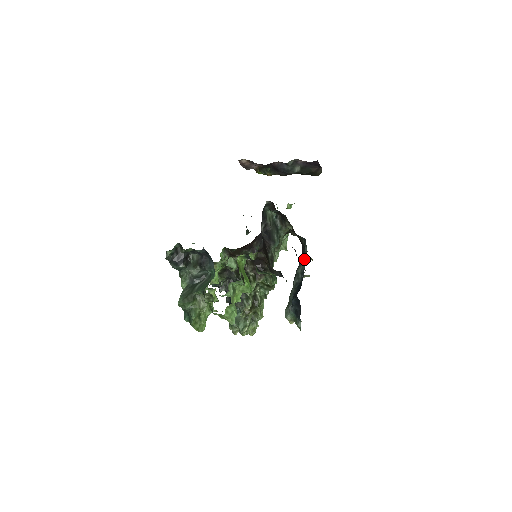
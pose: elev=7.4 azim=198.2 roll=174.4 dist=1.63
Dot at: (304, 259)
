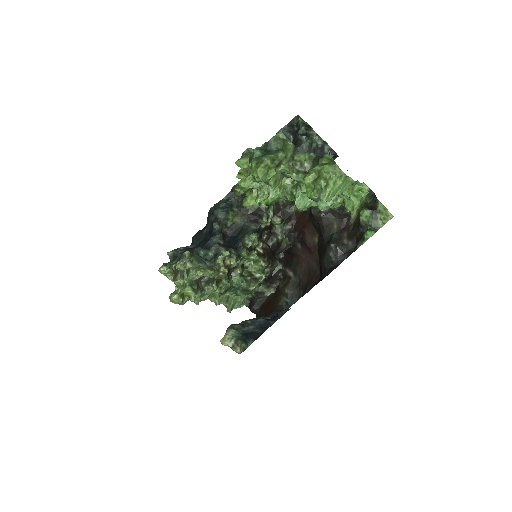
Dot at: occluded
